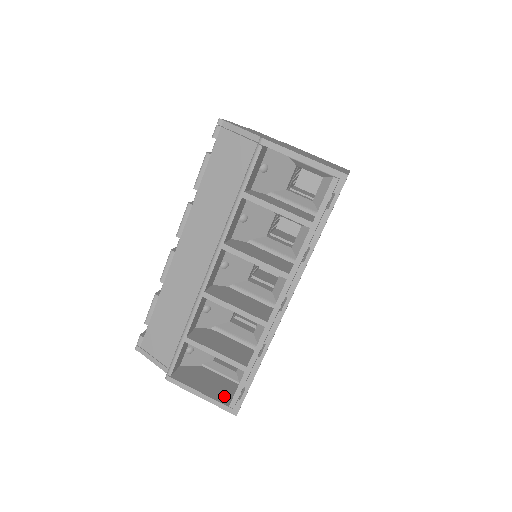
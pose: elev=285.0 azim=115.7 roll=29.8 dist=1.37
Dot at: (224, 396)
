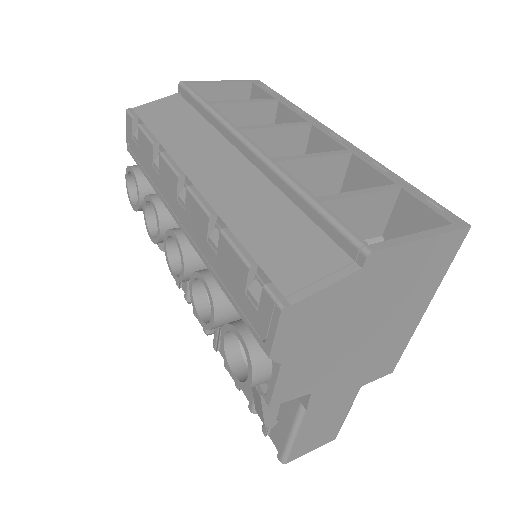
Dot at: occluded
